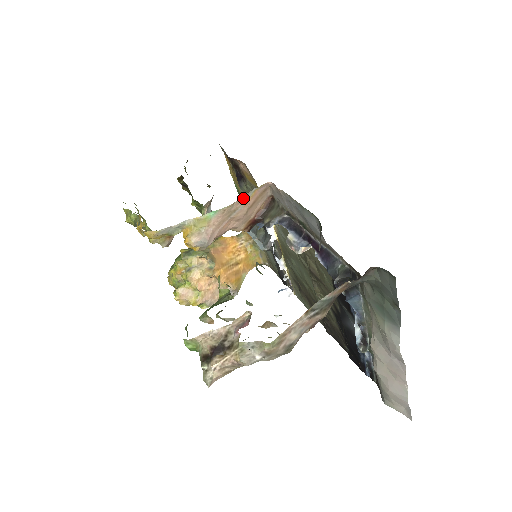
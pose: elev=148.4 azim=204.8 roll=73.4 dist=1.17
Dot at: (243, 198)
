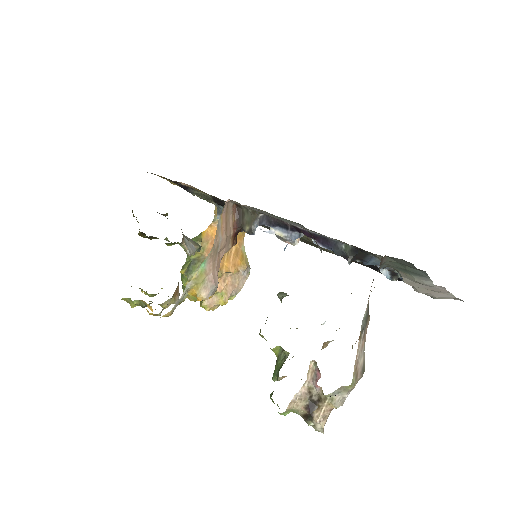
Dot at: (217, 232)
